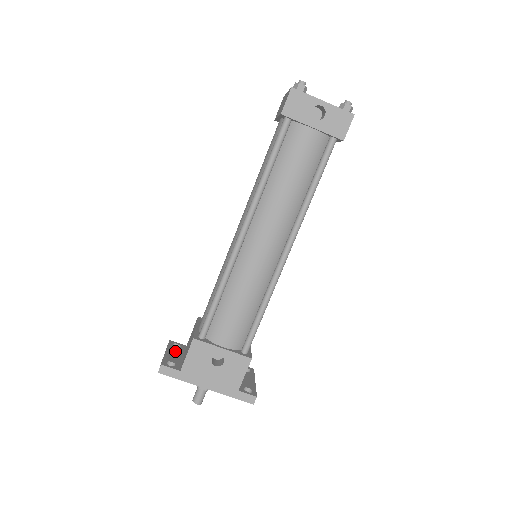
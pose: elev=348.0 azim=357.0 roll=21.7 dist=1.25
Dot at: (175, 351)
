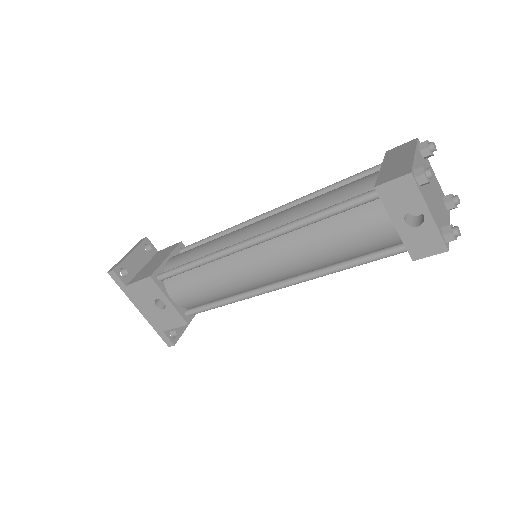
Dot at: (141, 255)
